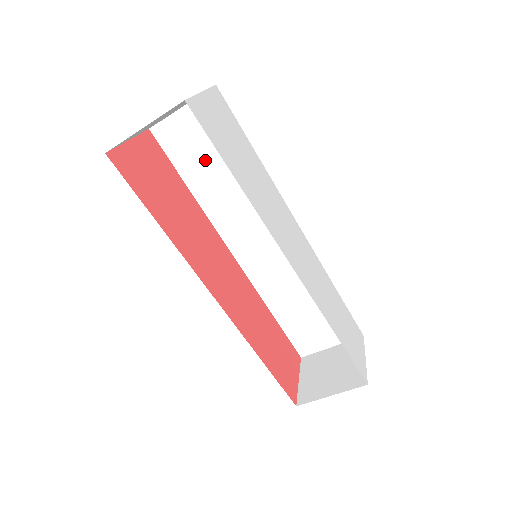
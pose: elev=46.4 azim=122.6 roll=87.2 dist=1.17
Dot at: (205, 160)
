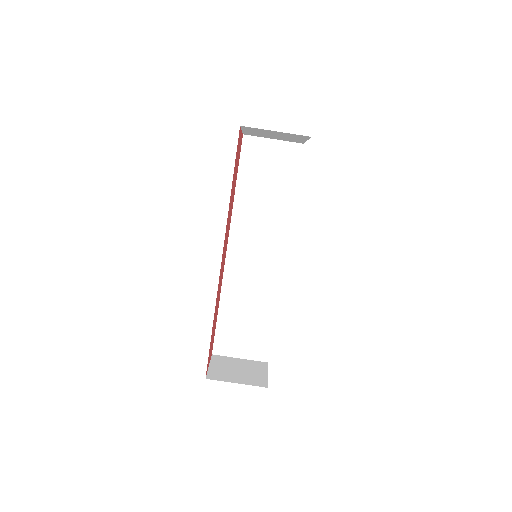
Dot at: (261, 178)
